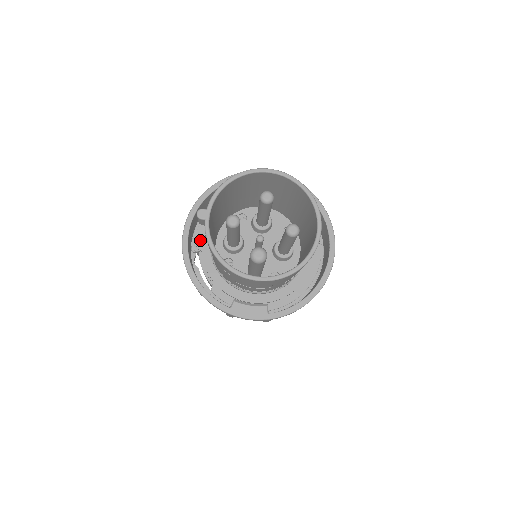
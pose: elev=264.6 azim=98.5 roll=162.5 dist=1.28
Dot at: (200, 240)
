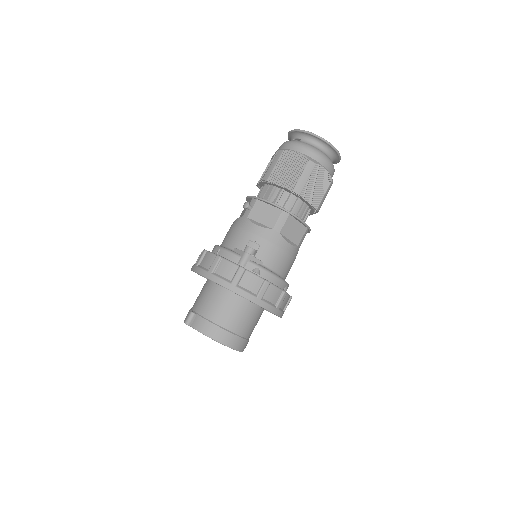
Dot at: occluded
